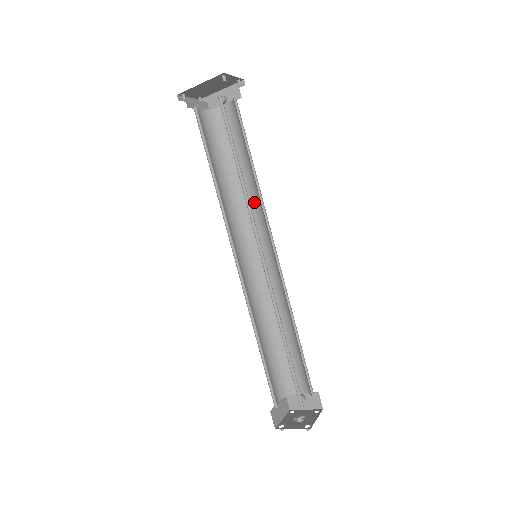
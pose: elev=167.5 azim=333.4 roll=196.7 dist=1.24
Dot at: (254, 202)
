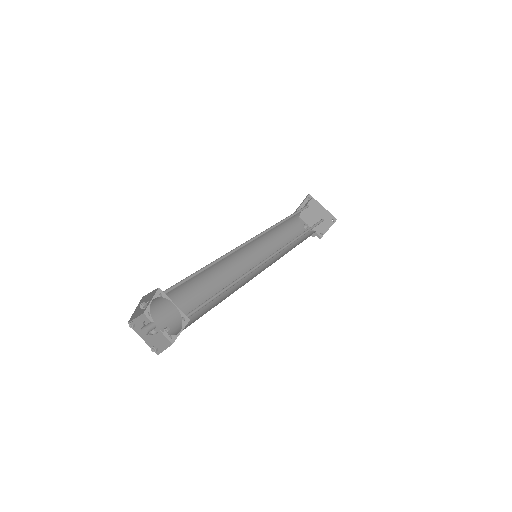
Dot at: occluded
